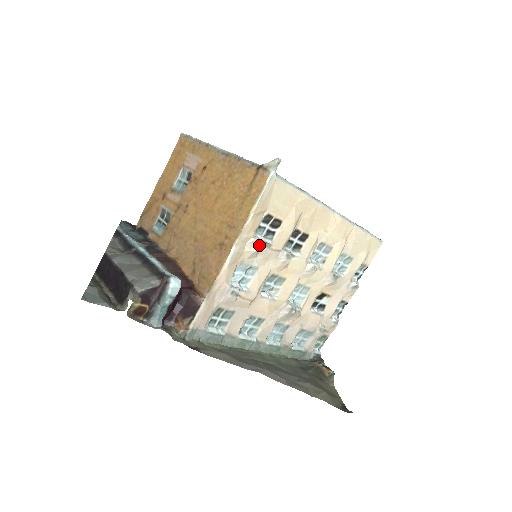
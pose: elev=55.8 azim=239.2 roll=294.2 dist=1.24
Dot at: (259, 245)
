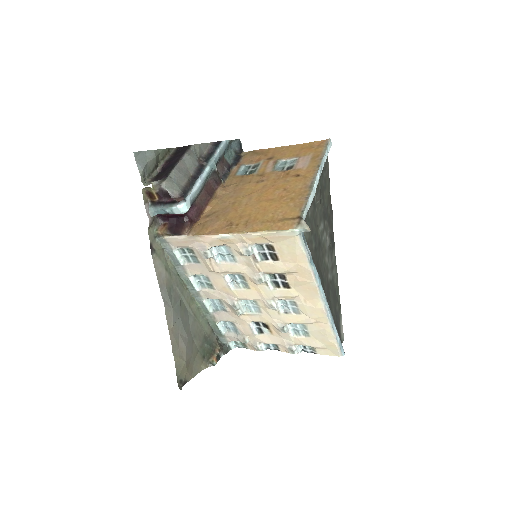
Dot at: (247, 253)
